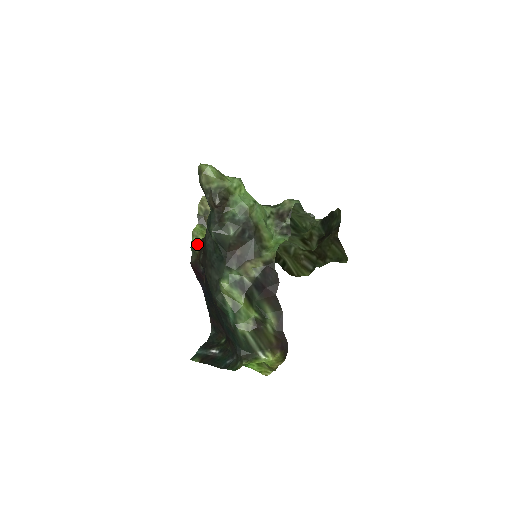
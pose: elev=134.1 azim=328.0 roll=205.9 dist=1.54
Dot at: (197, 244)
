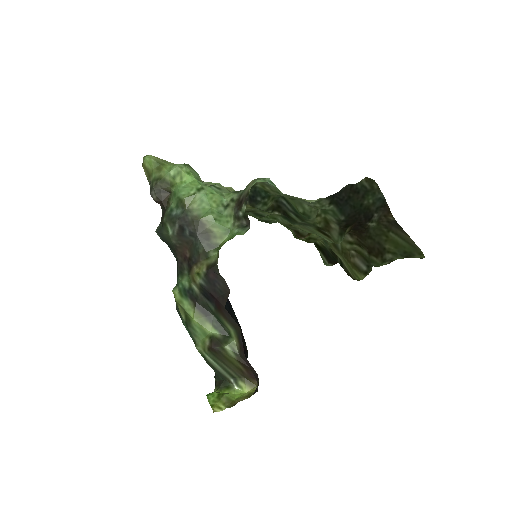
Dot at: occluded
